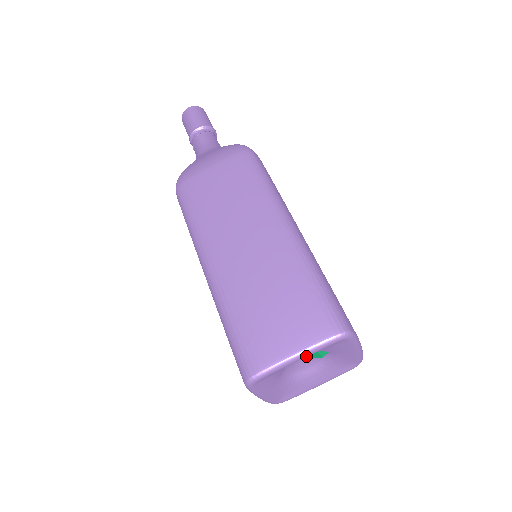
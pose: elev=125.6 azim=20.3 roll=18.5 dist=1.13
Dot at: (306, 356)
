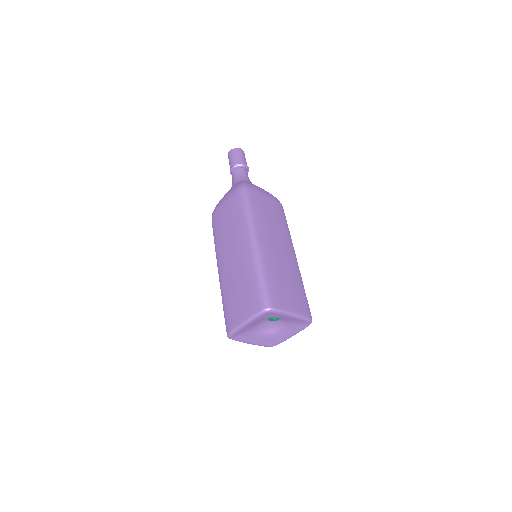
Dot at: (250, 323)
